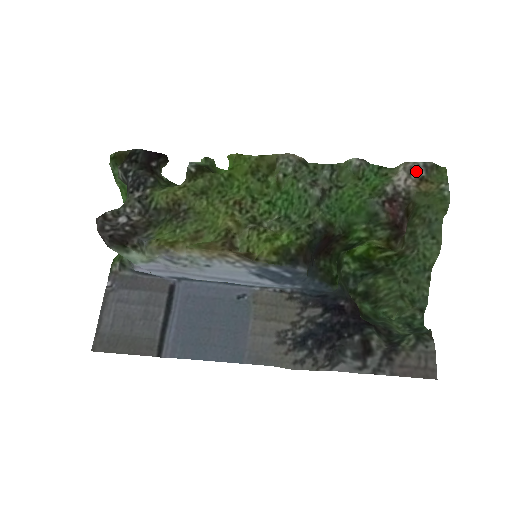
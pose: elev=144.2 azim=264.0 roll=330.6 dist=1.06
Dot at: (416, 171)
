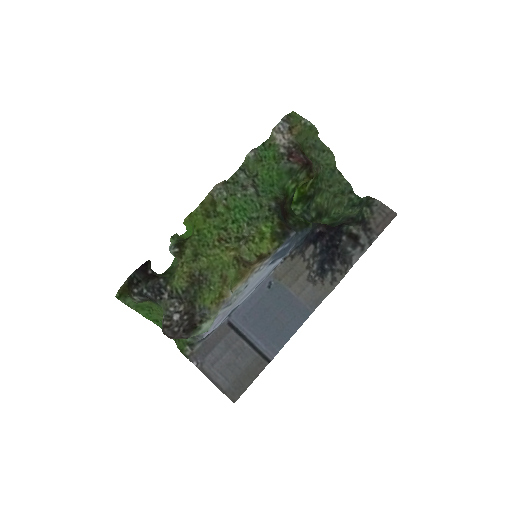
Dot at: (283, 128)
